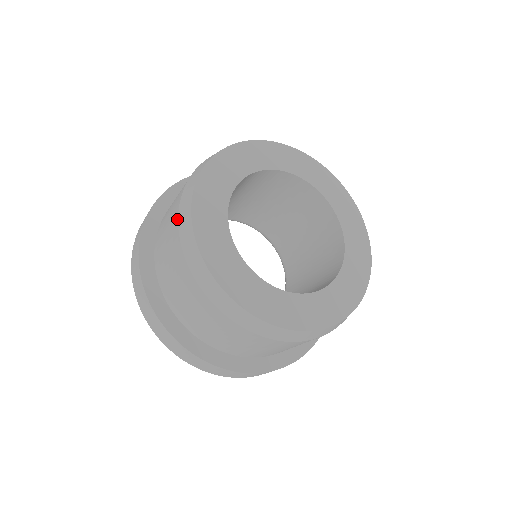
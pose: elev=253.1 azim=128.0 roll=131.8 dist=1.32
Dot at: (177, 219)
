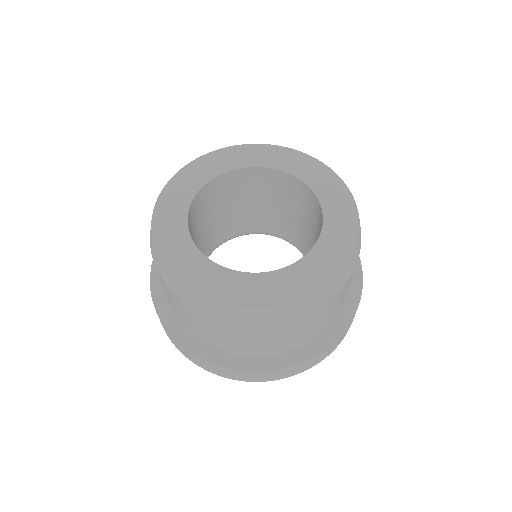
Dot at: (168, 288)
